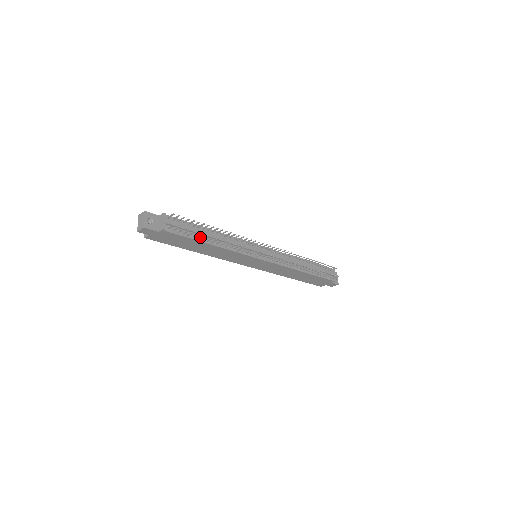
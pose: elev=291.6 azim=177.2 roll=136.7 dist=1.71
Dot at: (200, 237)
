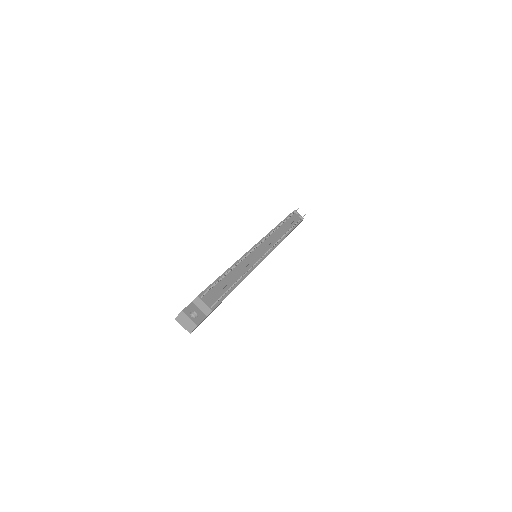
Dot at: (230, 286)
